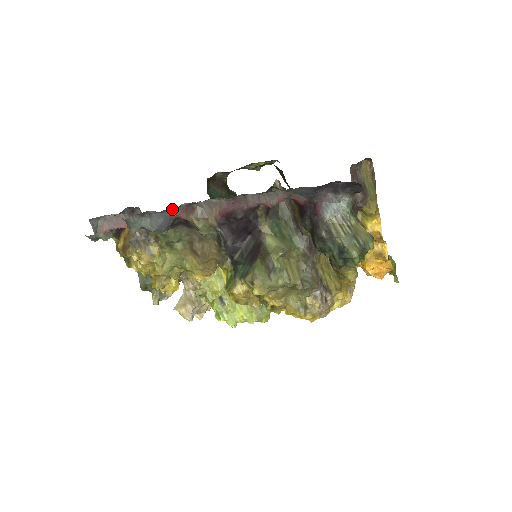
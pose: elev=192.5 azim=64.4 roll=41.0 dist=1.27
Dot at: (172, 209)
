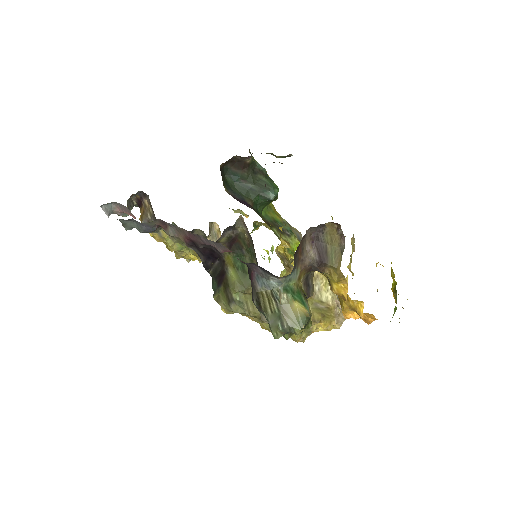
Dot at: (149, 222)
